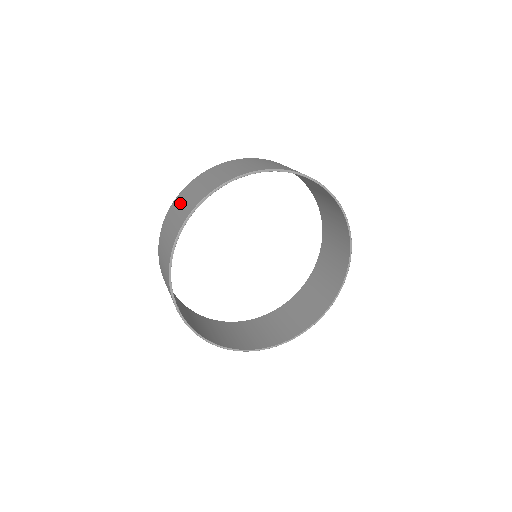
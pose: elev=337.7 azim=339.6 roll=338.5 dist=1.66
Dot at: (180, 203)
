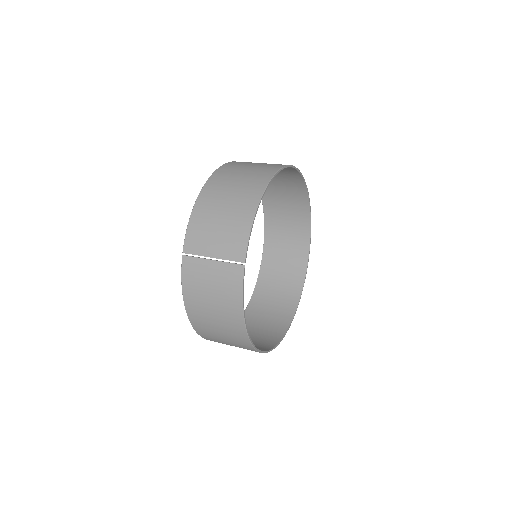
Dot at: (239, 168)
